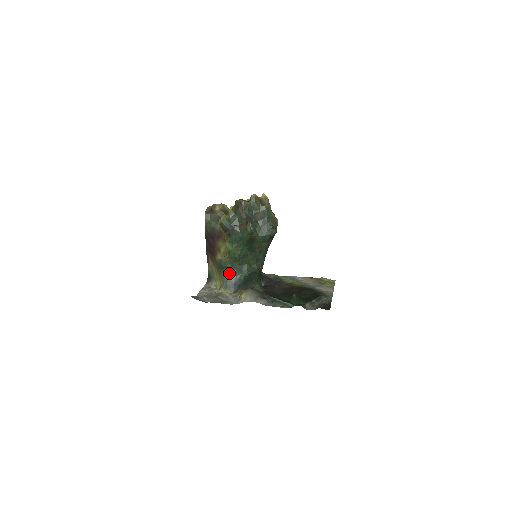
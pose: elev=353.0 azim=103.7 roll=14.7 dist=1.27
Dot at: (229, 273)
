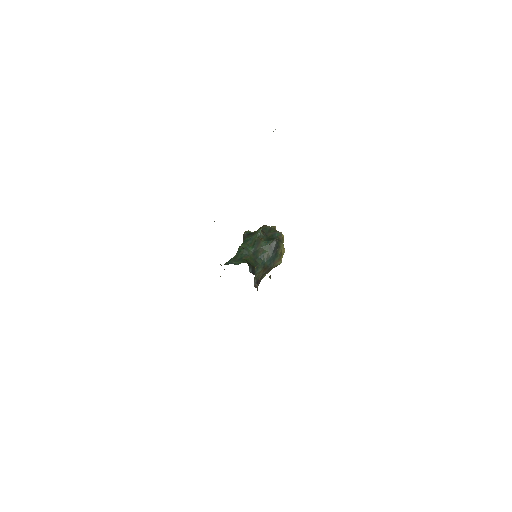
Dot at: (231, 261)
